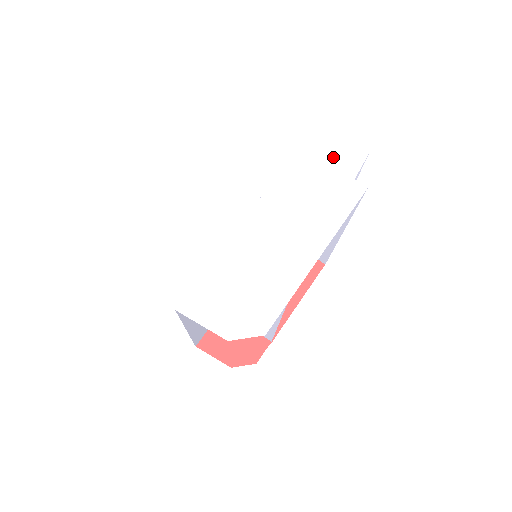
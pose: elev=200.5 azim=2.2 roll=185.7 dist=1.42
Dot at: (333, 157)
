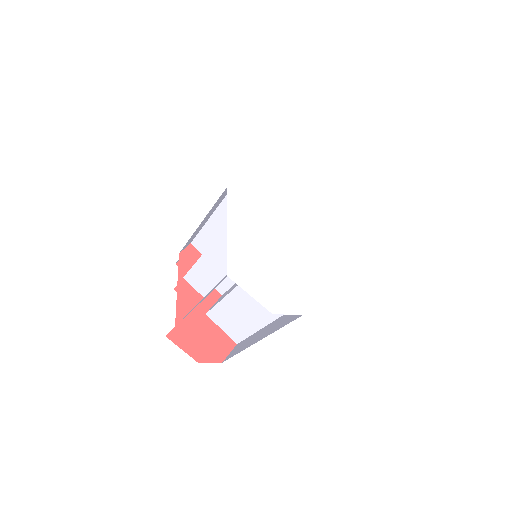
Dot at: (350, 185)
